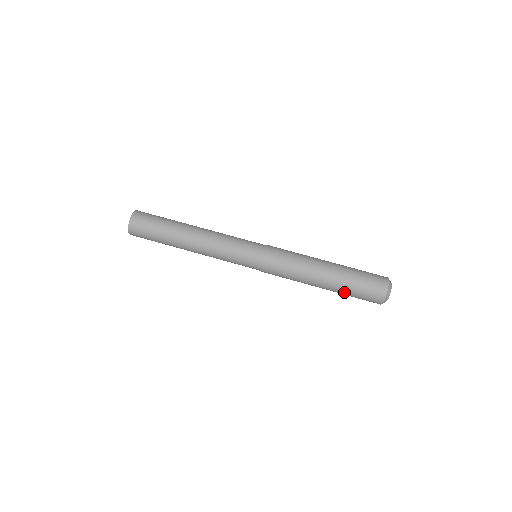
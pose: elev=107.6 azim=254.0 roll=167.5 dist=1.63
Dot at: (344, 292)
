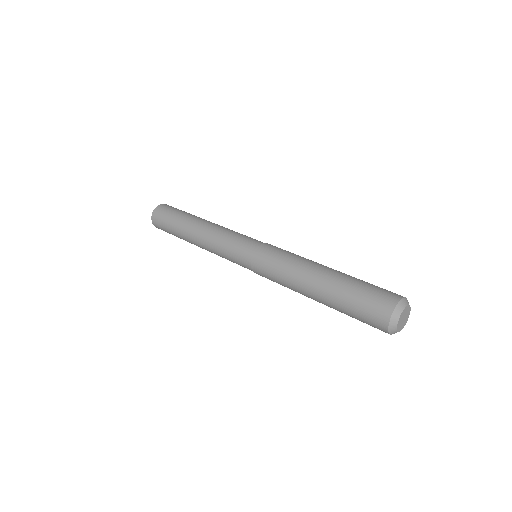
Dot at: (339, 305)
